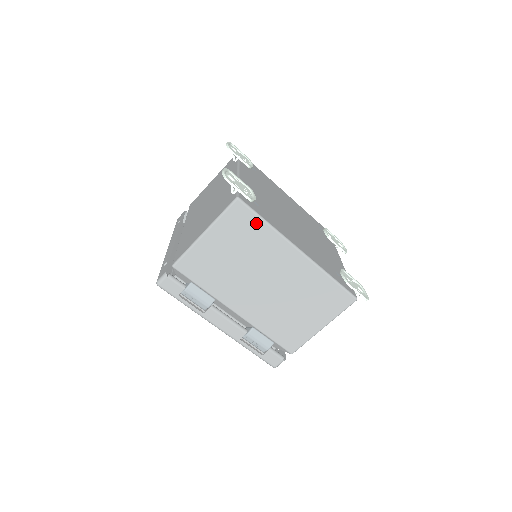
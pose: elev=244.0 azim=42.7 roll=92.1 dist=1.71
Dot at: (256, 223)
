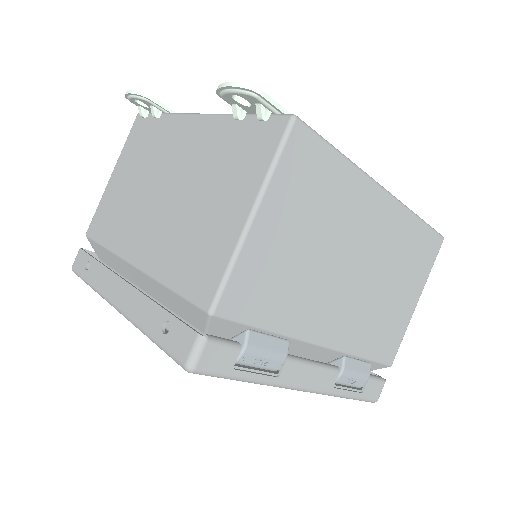
Dot at: (328, 159)
